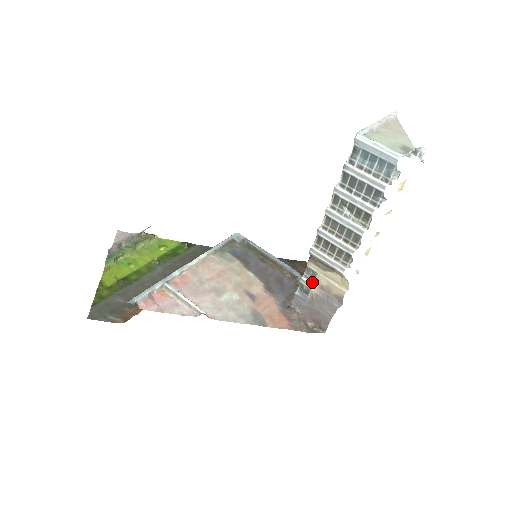
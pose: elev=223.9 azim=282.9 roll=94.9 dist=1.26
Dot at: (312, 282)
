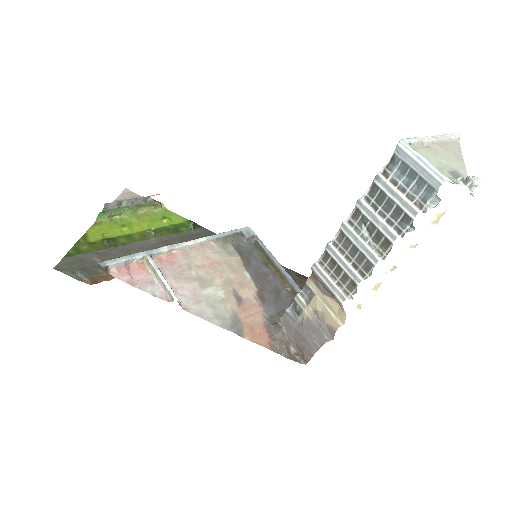
Dot at: (307, 303)
